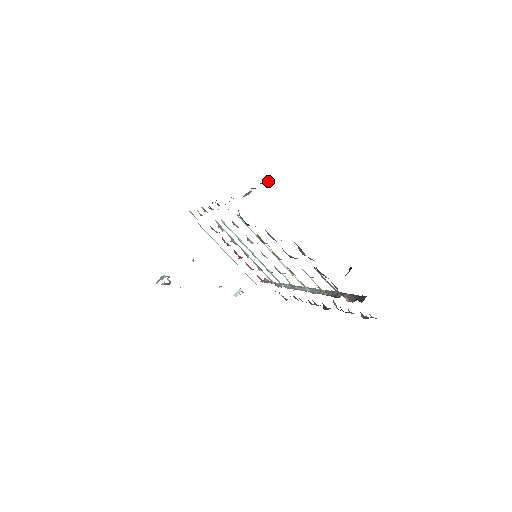
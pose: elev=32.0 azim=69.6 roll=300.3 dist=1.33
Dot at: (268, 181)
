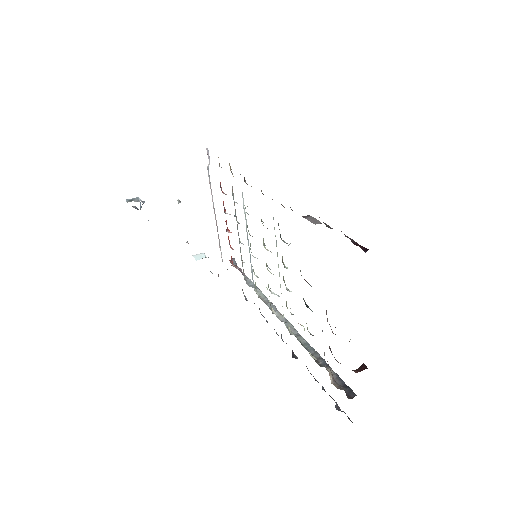
Dot at: (363, 248)
